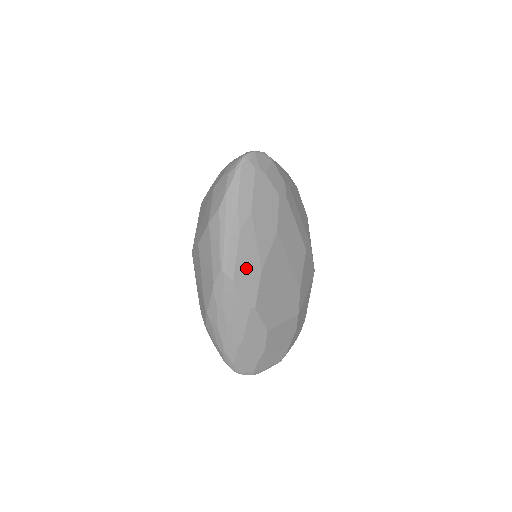
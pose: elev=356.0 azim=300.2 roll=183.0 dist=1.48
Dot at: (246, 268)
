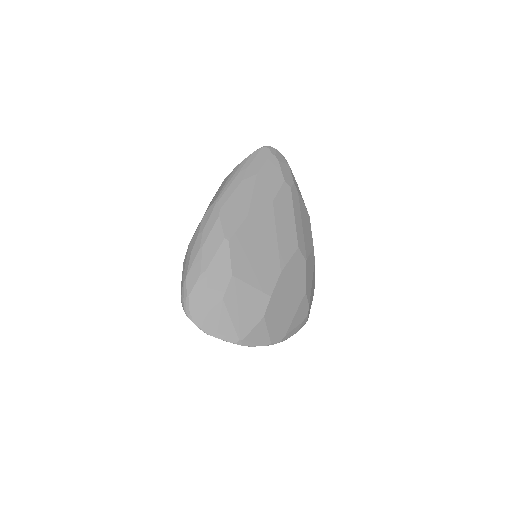
Dot at: (235, 207)
